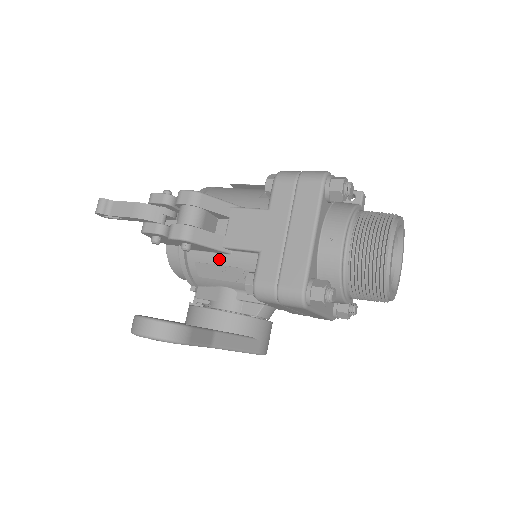
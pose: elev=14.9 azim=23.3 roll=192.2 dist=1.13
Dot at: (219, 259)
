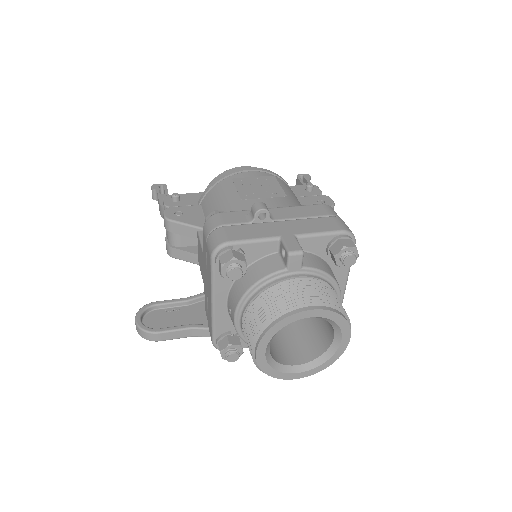
Dot at: occluded
